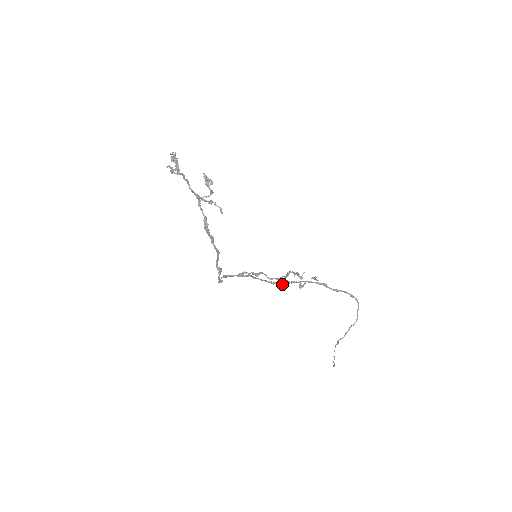
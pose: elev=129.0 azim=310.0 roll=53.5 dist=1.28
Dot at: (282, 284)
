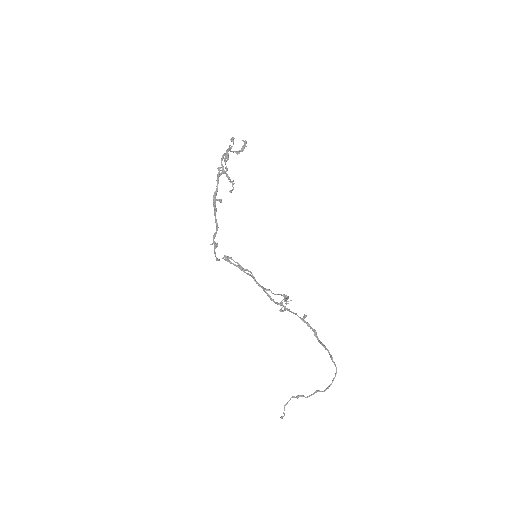
Dot at: (277, 304)
